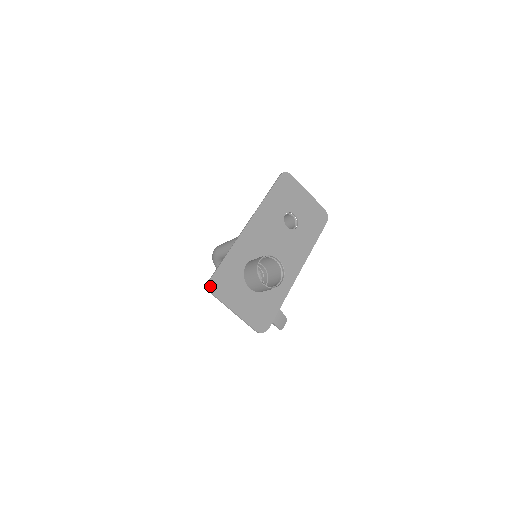
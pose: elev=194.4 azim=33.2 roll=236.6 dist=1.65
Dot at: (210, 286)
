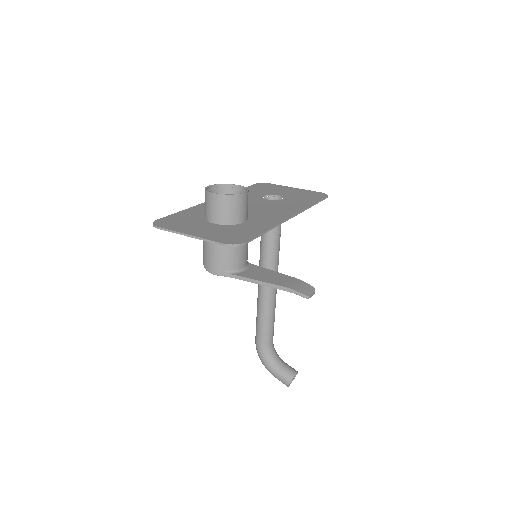
Dot at: (154, 223)
